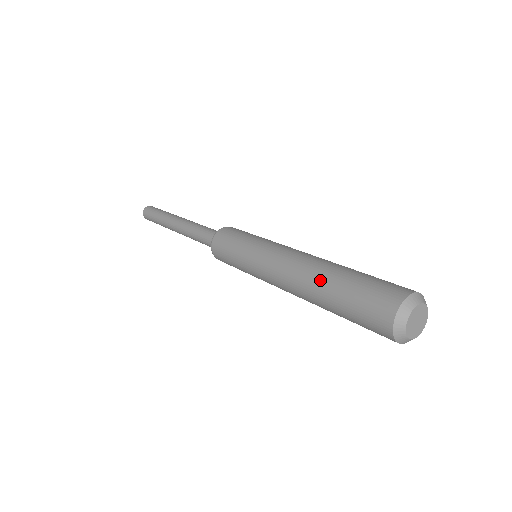
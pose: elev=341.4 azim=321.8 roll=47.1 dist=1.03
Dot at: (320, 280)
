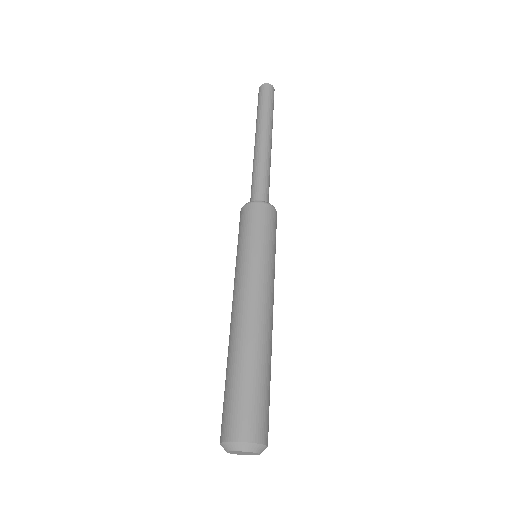
Dot at: (240, 351)
